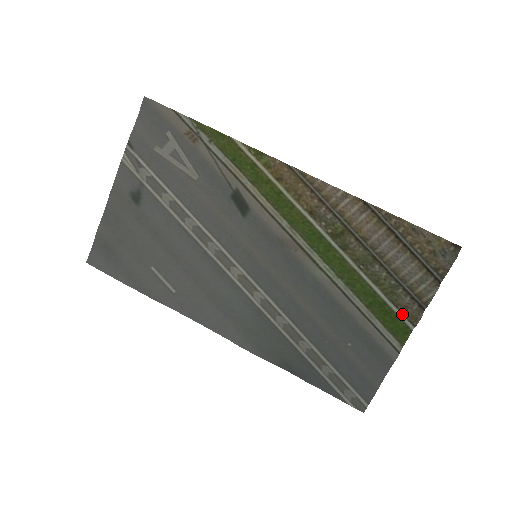
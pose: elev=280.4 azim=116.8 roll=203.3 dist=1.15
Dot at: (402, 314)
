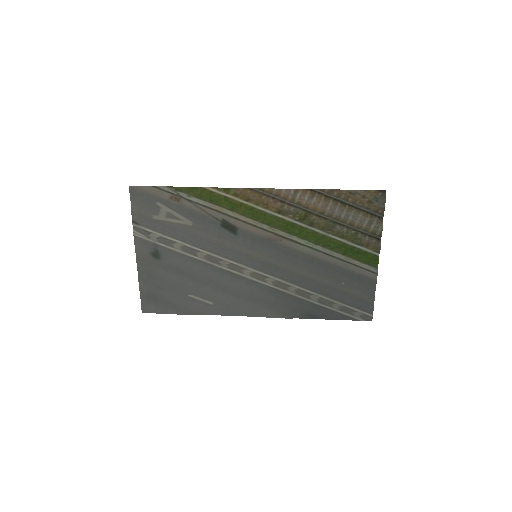
Dot at: (368, 249)
